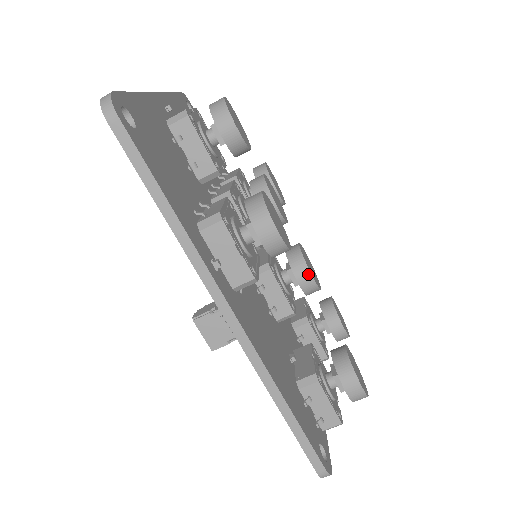
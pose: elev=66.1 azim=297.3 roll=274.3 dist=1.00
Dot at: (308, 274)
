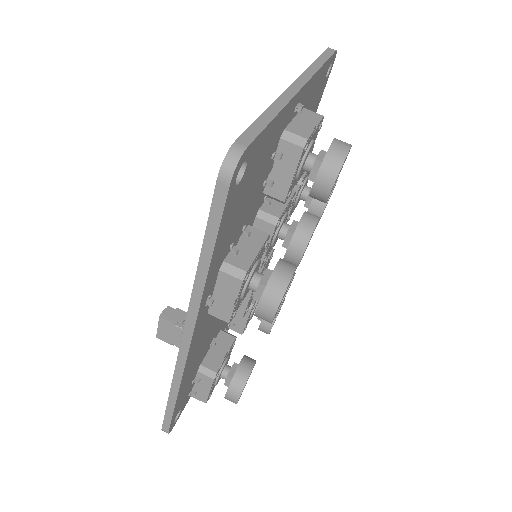
Dot at: occluded
